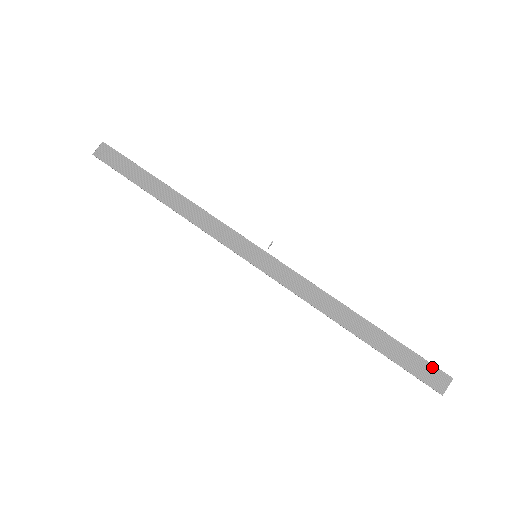
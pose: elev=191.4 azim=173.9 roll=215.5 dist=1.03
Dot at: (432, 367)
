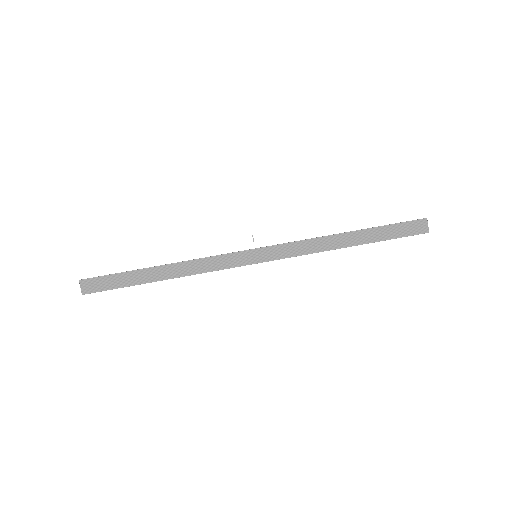
Dot at: (411, 223)
